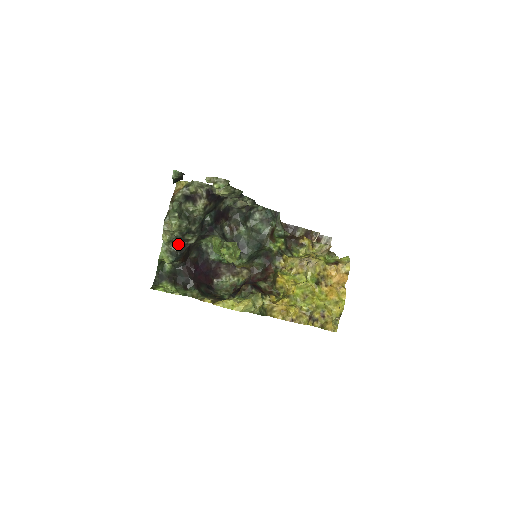
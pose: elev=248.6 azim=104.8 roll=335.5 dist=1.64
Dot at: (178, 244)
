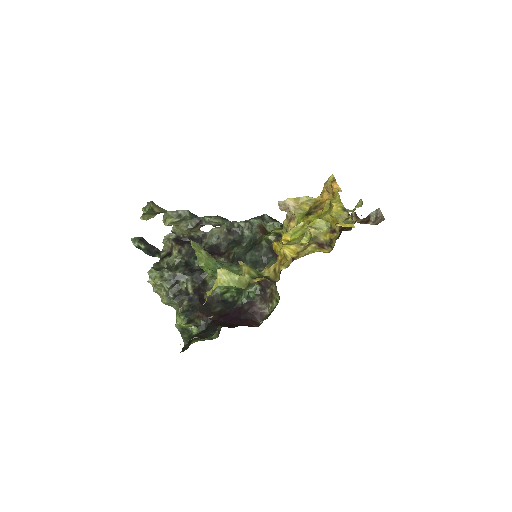
Dot at: (187, 302)
